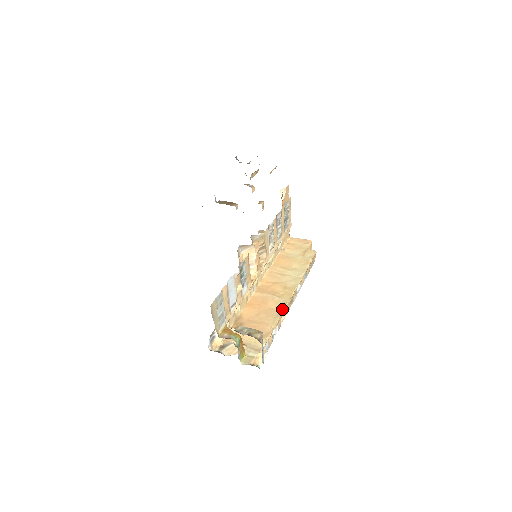
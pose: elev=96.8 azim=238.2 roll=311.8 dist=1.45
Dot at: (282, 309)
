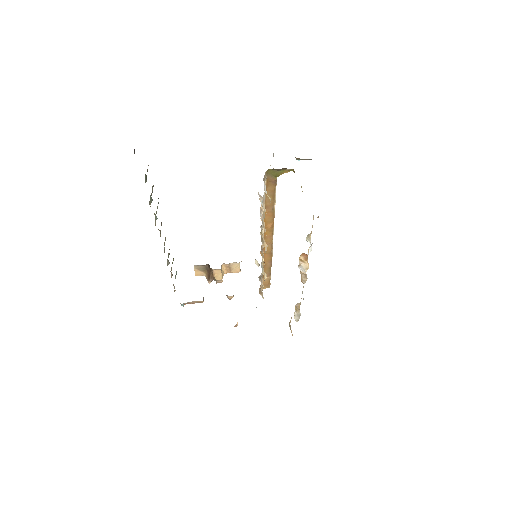
Dot at: occluded
